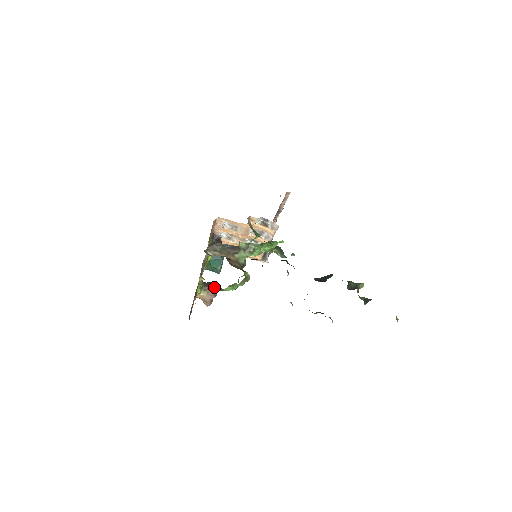
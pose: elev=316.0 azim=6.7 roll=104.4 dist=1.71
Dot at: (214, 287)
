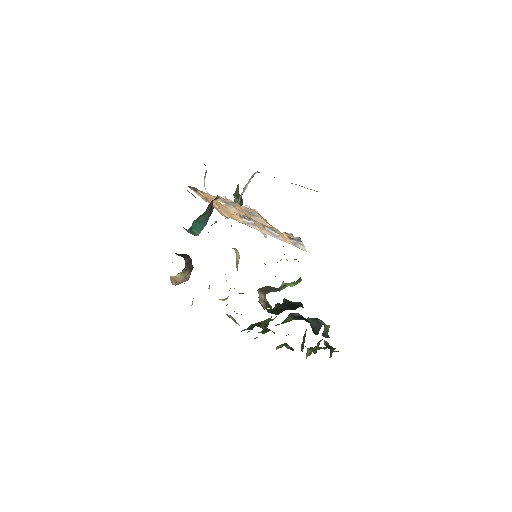
Dot at: occluded
